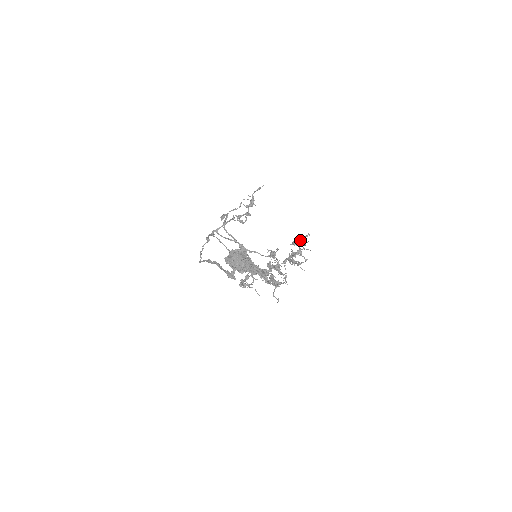
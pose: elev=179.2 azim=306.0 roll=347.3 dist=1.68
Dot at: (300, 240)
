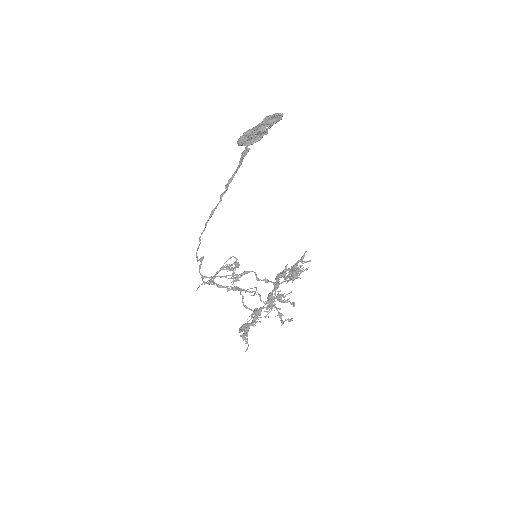
Dot at: (295, 274)
